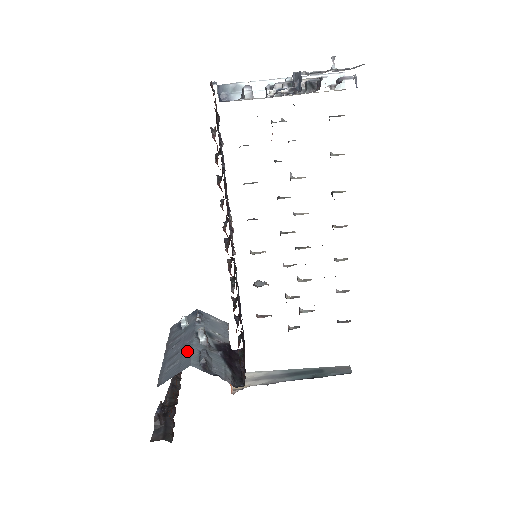
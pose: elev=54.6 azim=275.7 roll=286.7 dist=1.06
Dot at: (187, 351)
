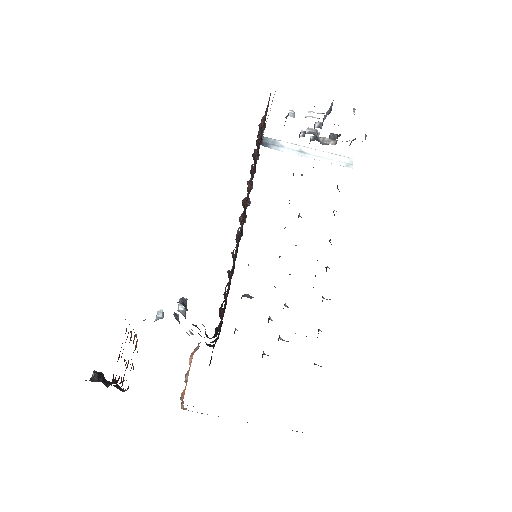
Dot at: occluded
